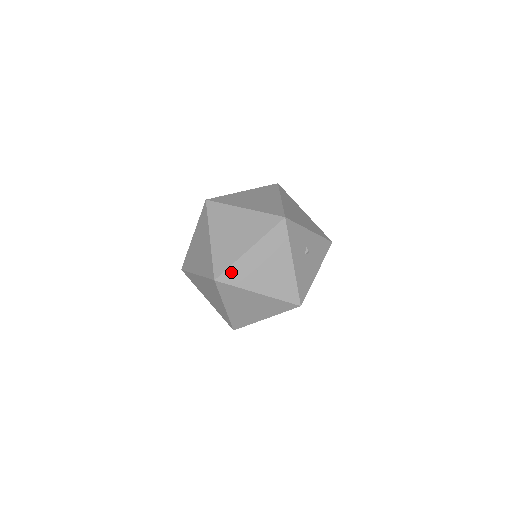
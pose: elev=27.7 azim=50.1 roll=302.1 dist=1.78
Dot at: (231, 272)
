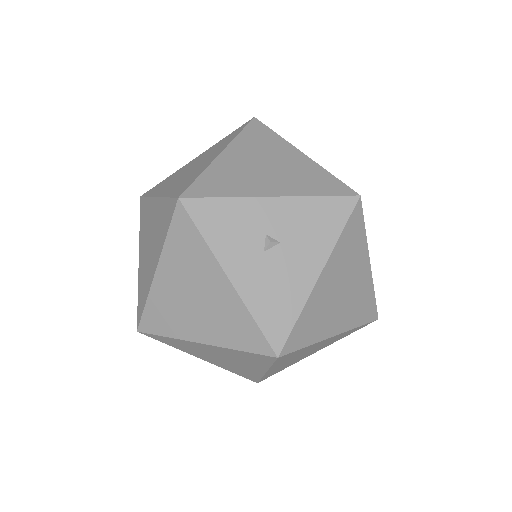
Dot at: (150, 315)
